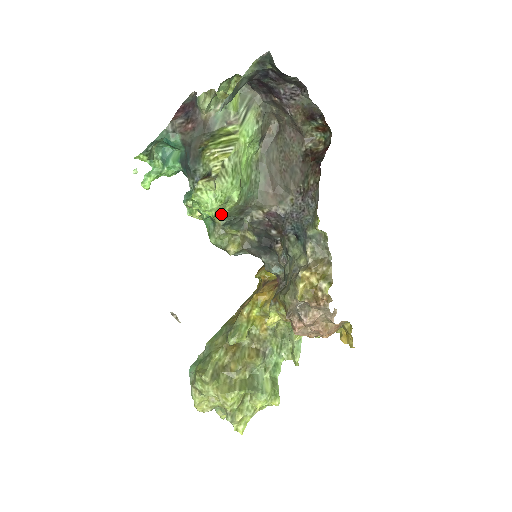
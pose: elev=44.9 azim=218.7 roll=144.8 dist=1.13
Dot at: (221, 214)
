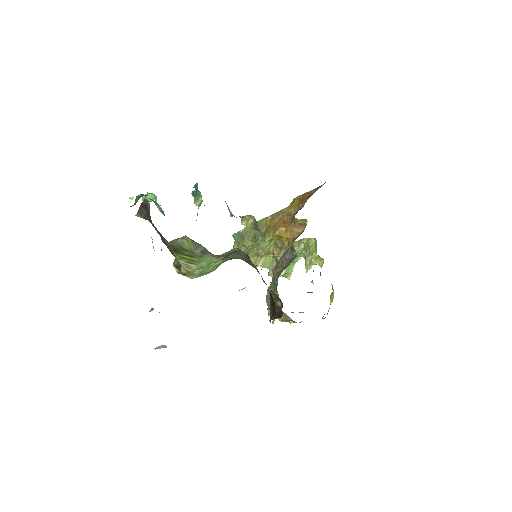
Dot at: occluded
